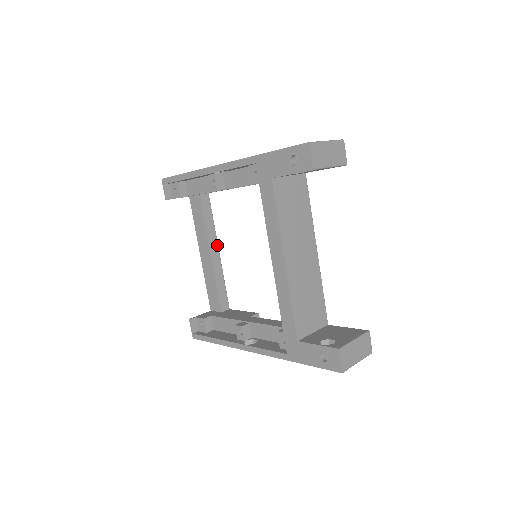
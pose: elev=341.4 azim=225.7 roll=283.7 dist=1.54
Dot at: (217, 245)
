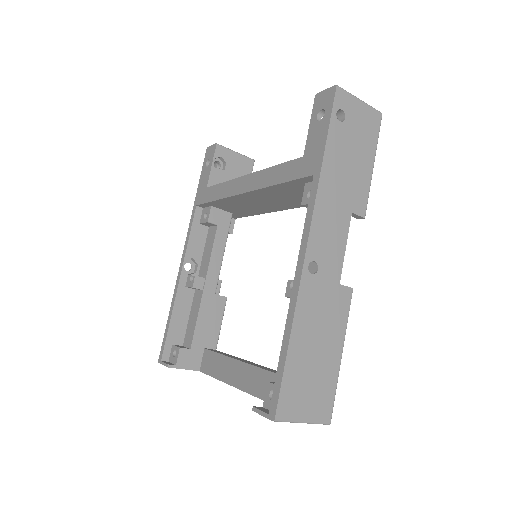
Dot at: occluded
